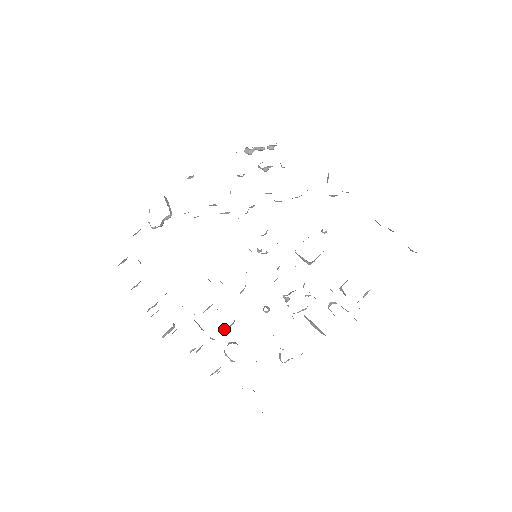
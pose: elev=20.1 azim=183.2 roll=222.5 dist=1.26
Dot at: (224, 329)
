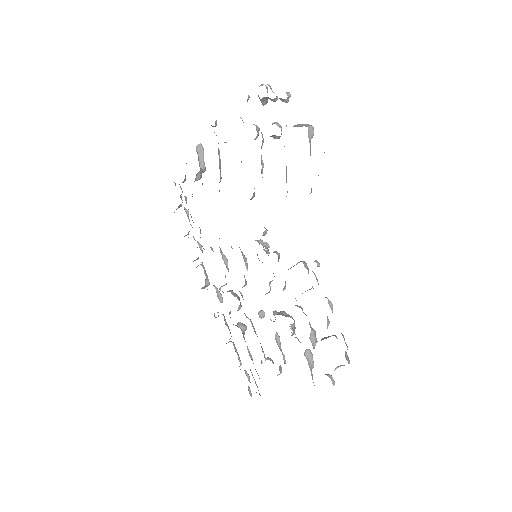
Dot at: occluded
